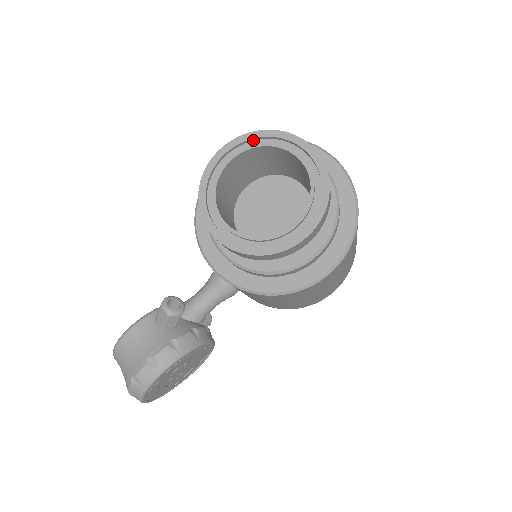
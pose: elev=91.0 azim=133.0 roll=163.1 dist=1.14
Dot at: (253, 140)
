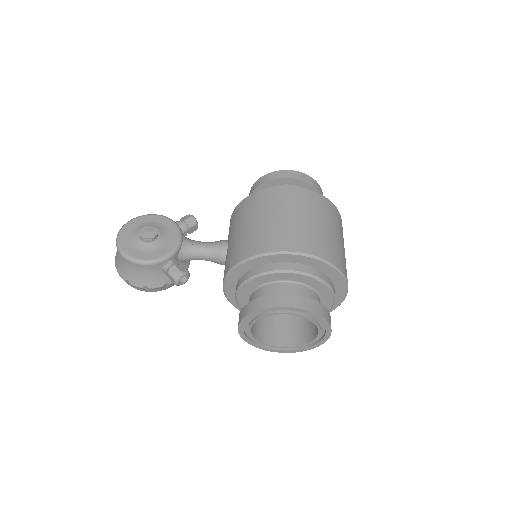
Dot at: (312, 313)
